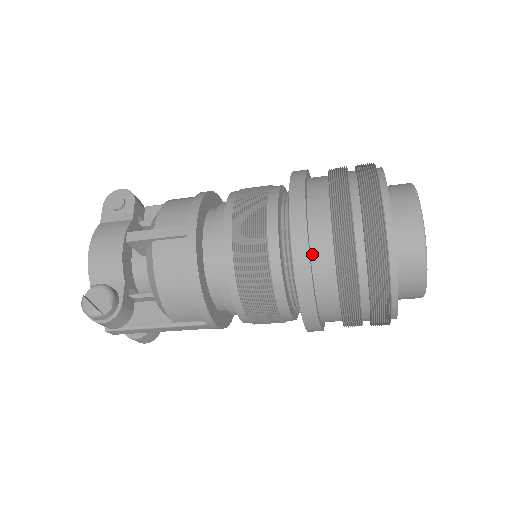
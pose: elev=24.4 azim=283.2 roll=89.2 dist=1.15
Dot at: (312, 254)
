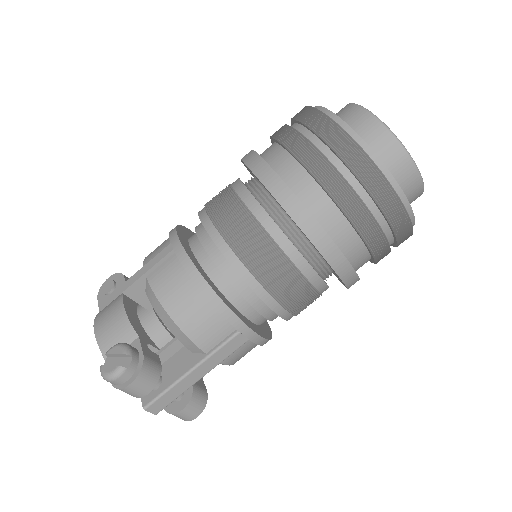
Dot at: (289, 186)
